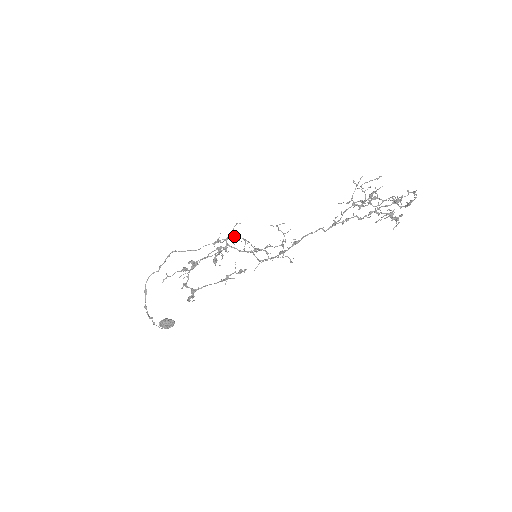
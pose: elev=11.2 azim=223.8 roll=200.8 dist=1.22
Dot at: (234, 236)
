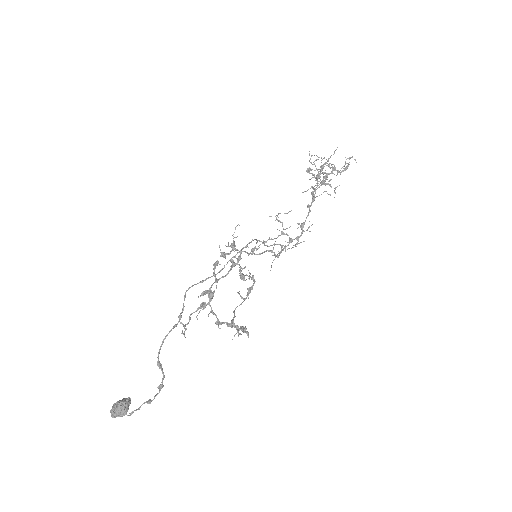
Dot at: occluded
